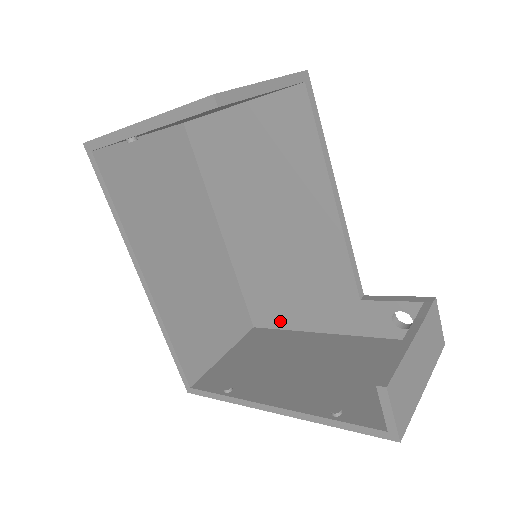
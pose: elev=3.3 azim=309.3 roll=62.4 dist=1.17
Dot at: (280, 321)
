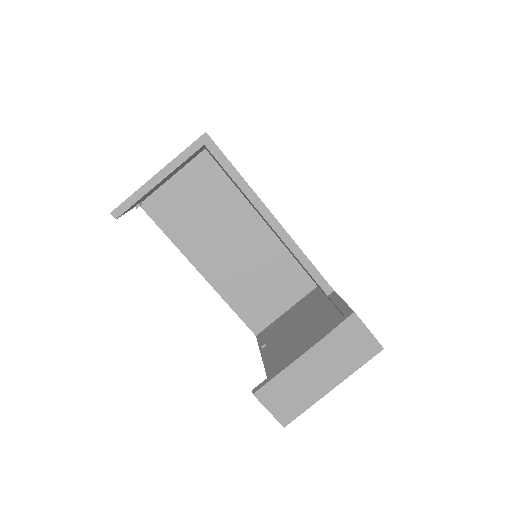
Dot at: occluded
